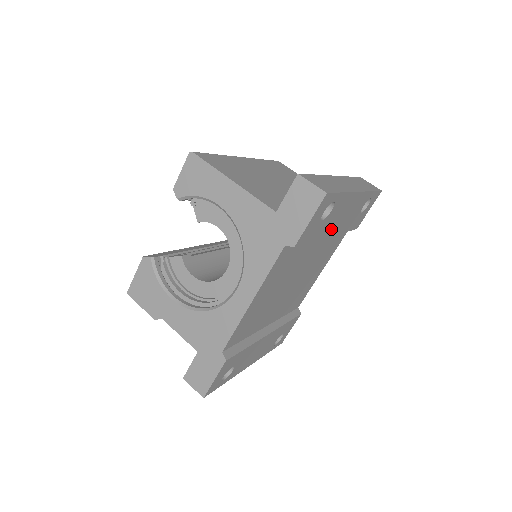
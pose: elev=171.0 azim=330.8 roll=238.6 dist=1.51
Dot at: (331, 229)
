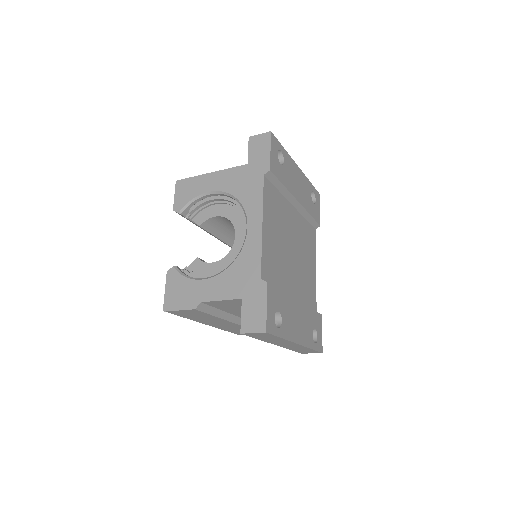
Dot at: (294, 190)
